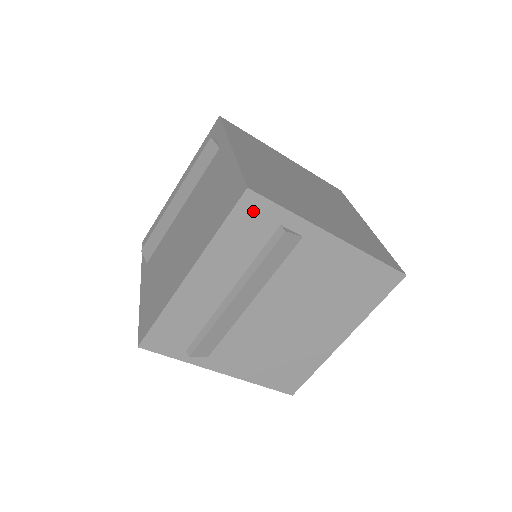
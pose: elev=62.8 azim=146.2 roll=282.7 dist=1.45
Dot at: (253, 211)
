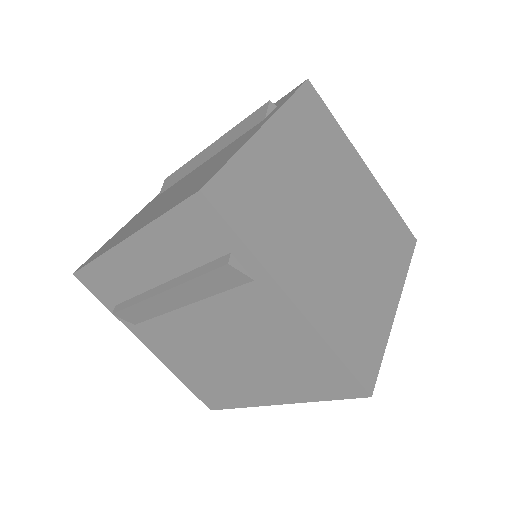
Dot at: (202, 219)
